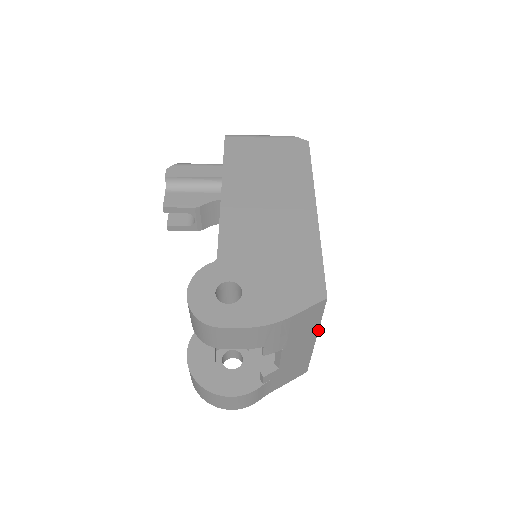
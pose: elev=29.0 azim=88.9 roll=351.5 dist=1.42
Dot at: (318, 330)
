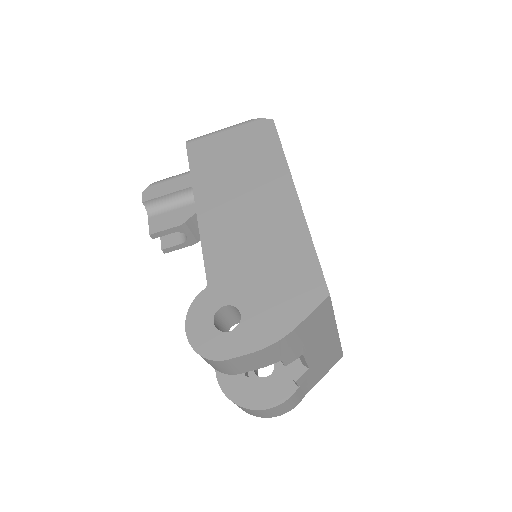
Dot at: (335, 322)
